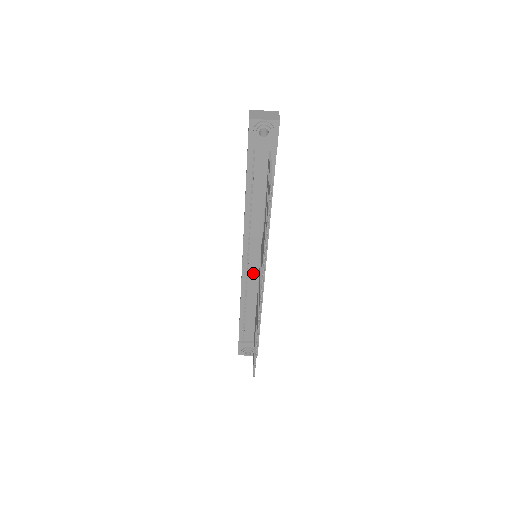
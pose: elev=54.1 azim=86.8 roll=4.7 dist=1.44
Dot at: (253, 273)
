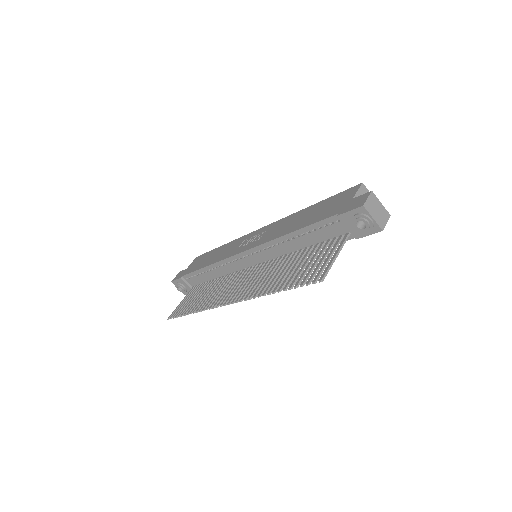
Dot at: (241, 264)
